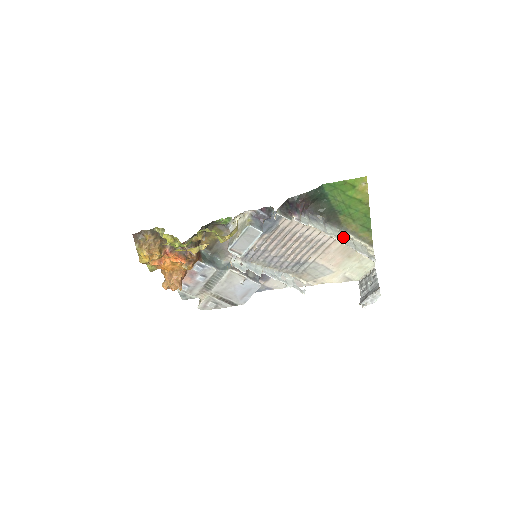
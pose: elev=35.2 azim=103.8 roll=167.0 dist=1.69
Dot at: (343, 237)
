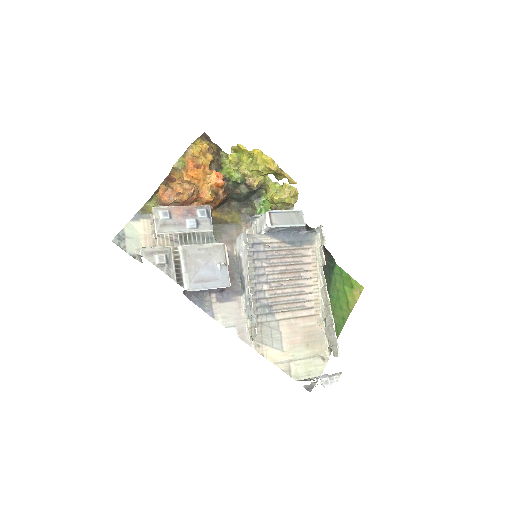
Dot at: (326, 313)
